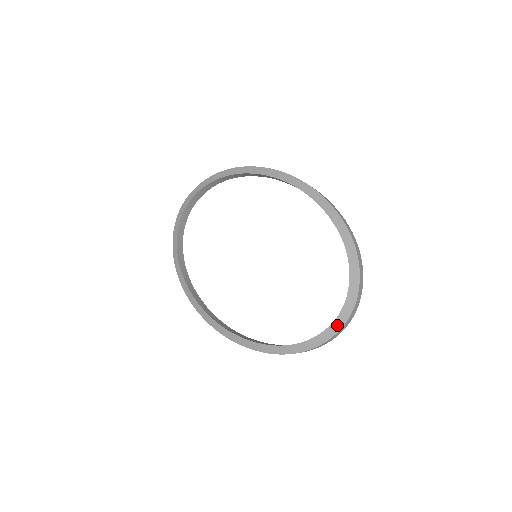
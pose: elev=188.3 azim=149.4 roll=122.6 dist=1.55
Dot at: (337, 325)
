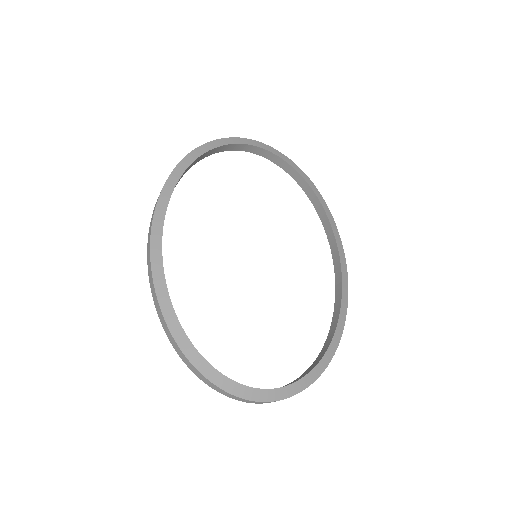
Dot at: (251, 393)
